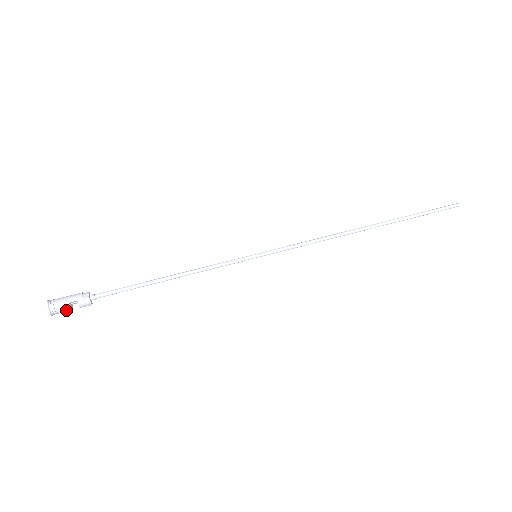
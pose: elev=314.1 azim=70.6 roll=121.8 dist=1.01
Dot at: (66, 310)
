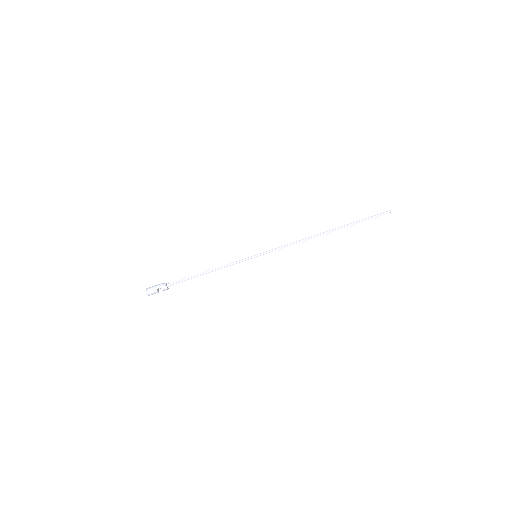
Dot at: (155, 293)
